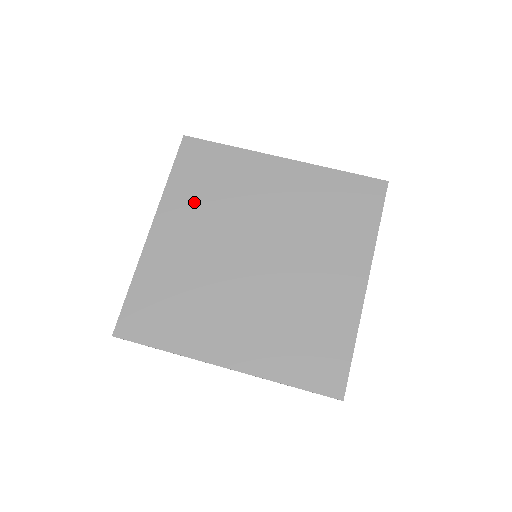
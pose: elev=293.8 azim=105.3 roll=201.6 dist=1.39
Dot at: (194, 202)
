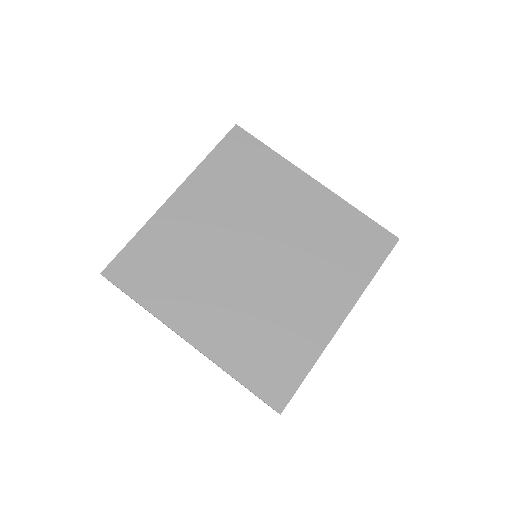
Dot at: (221, 186)
